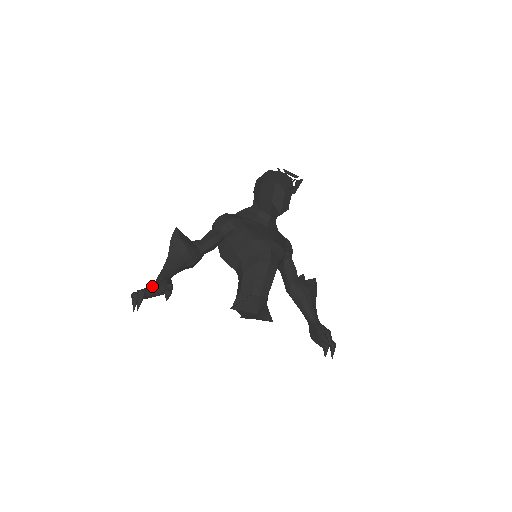
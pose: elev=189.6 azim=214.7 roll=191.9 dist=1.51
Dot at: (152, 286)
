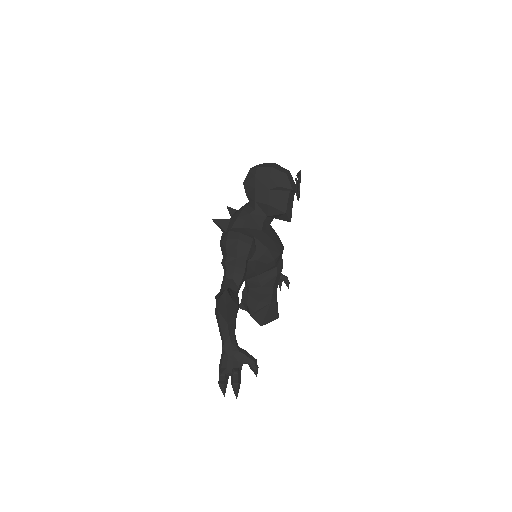
Dot at: (235, 367)
